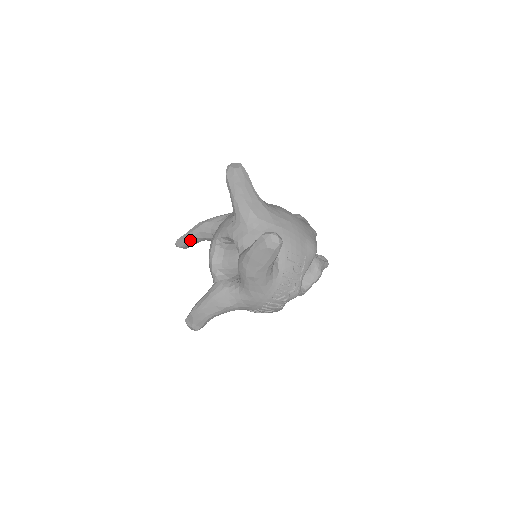
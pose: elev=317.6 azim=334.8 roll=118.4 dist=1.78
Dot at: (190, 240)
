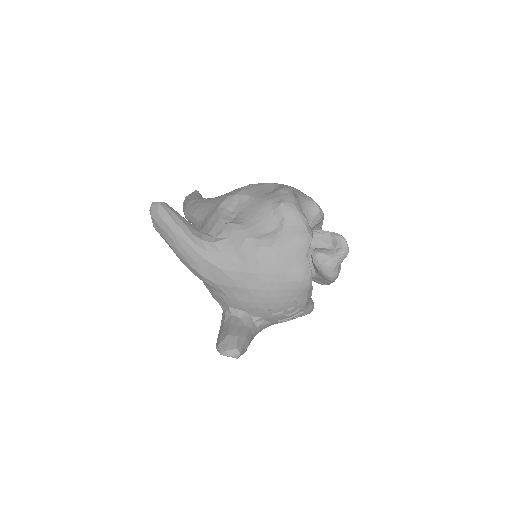
Dot at: occluded
